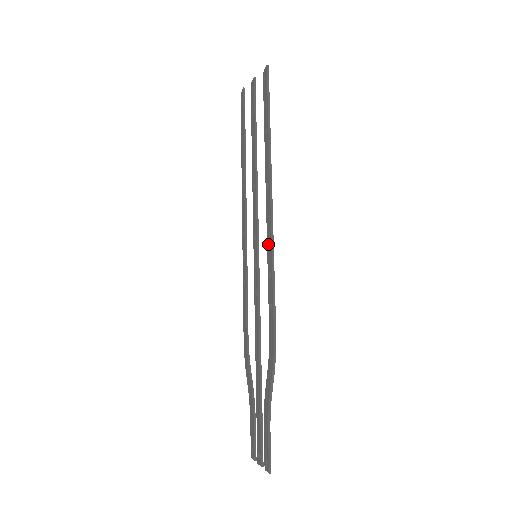
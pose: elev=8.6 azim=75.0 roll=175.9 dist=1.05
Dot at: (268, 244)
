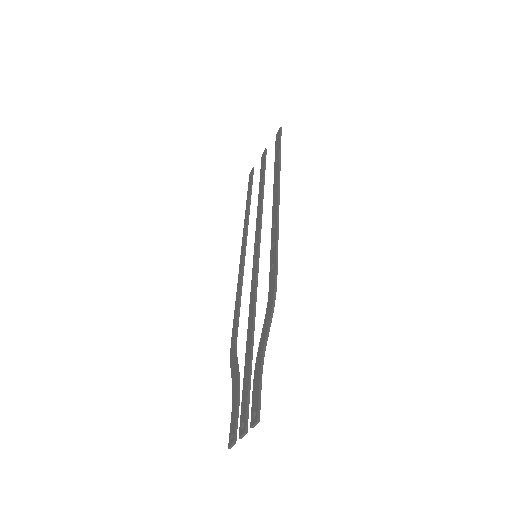
Dot at: (273, 226)
